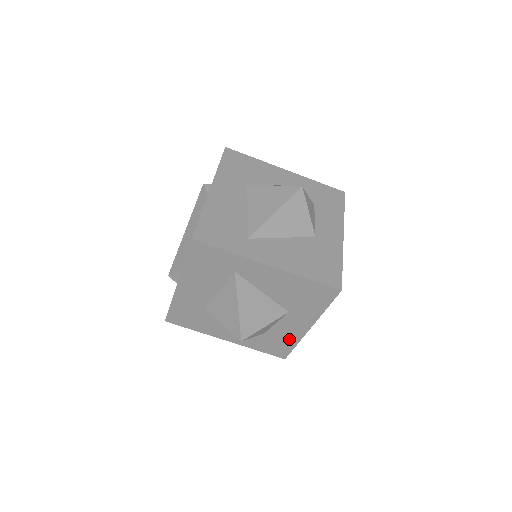
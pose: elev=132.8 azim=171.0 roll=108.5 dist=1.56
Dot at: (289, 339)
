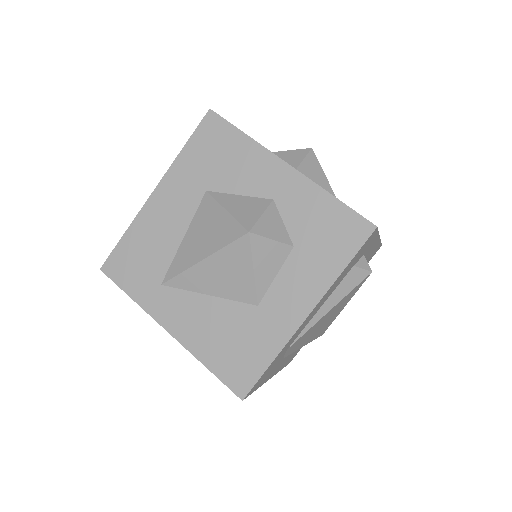
Dot at: occluded
